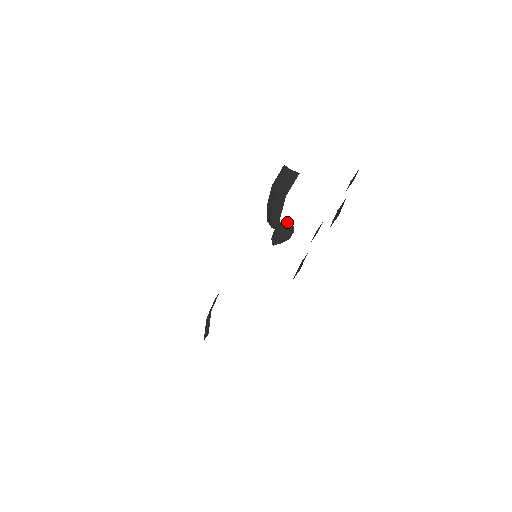
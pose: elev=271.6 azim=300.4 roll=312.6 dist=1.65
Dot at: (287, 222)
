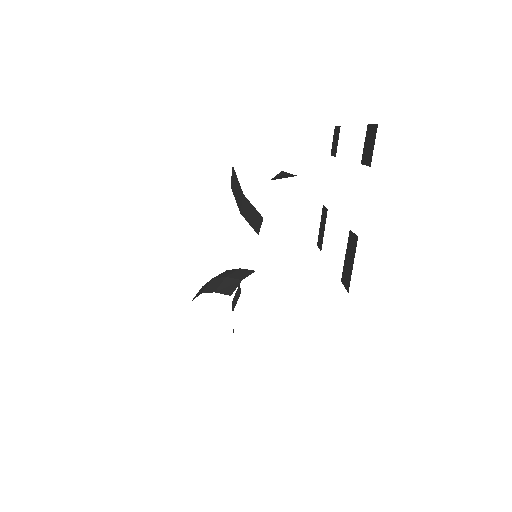
Dot at: (281, 175)
